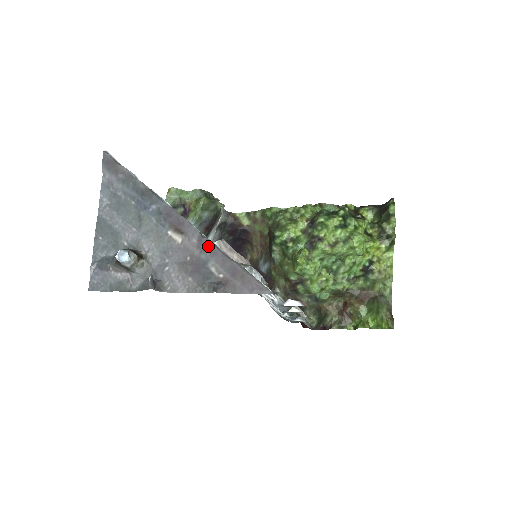
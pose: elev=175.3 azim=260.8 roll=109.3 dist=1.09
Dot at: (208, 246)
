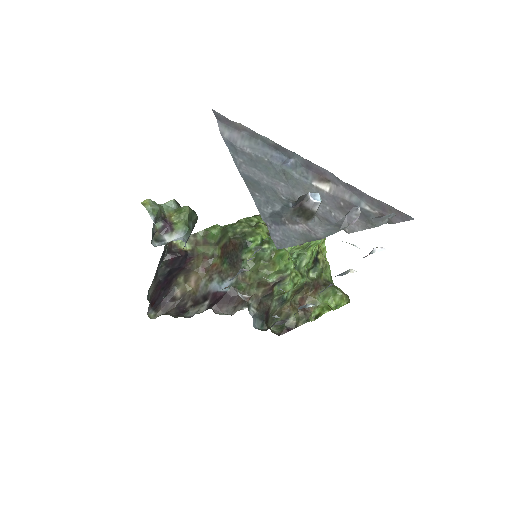
Dot at: (354, 189)
